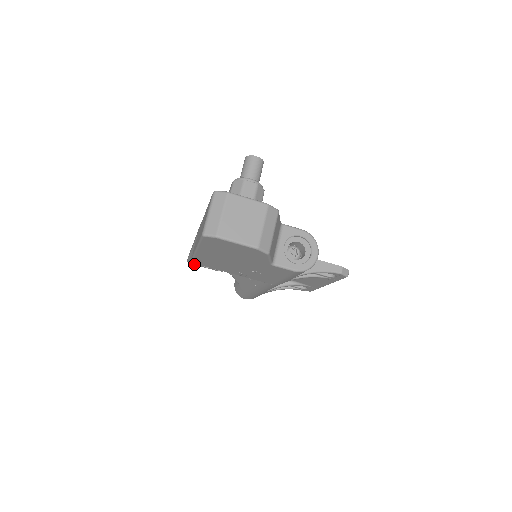
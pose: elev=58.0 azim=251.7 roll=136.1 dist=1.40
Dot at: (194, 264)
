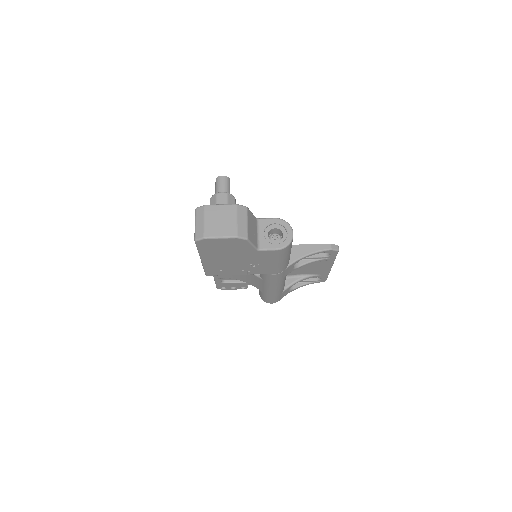
Dot at: (223, 289)
